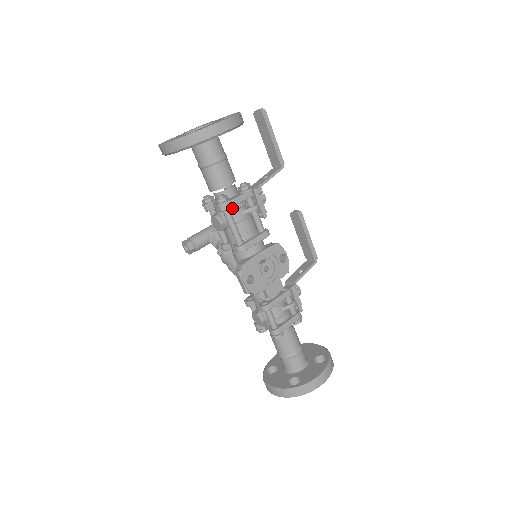
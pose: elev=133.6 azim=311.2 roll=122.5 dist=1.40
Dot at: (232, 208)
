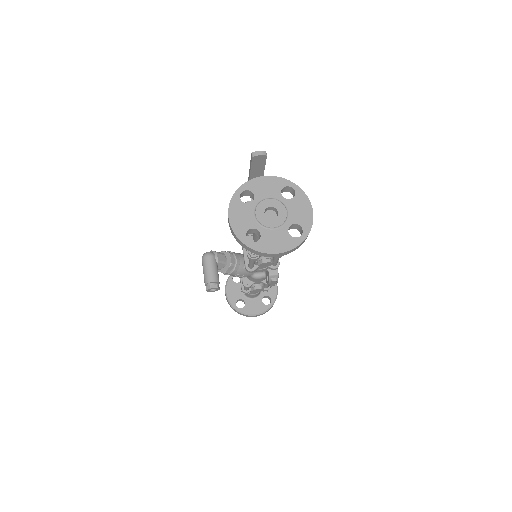
Dot at: occluded
